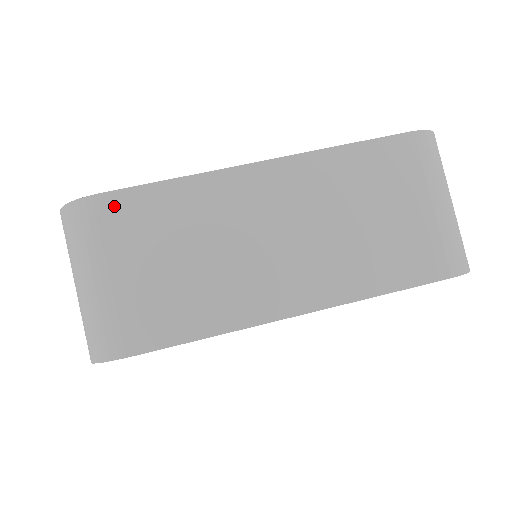
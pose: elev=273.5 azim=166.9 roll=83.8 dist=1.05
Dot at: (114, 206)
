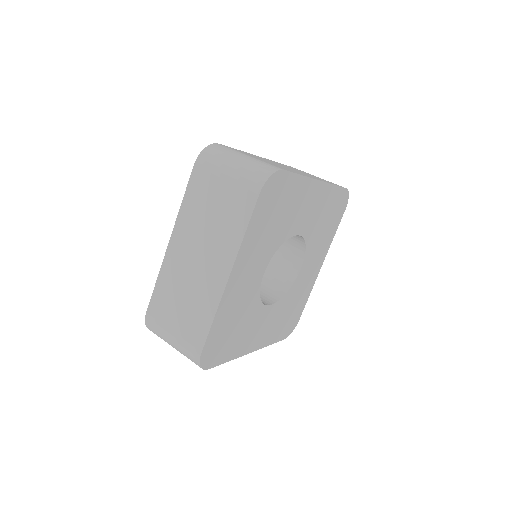
Dot at: occluded
